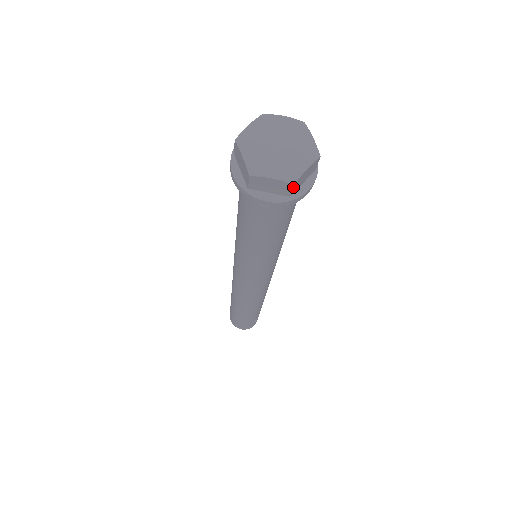
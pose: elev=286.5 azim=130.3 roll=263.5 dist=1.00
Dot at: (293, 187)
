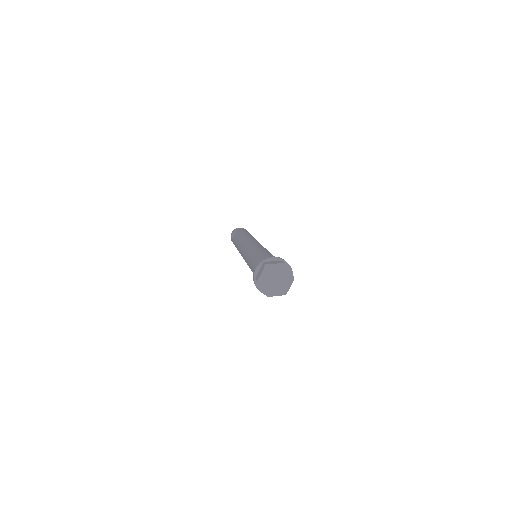
Dot at: (285, 293)
